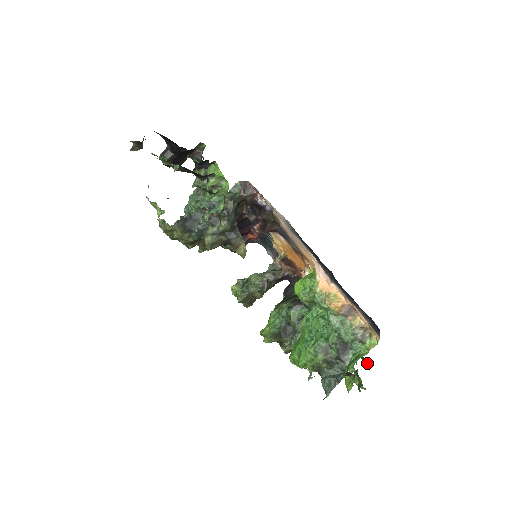
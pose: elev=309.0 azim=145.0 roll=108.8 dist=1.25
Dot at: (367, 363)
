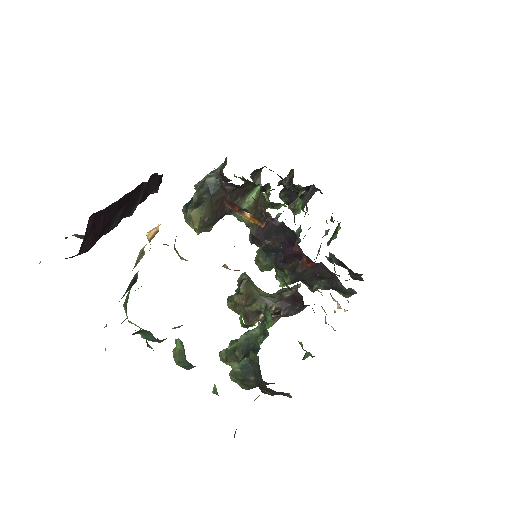
Dot at: occluded
